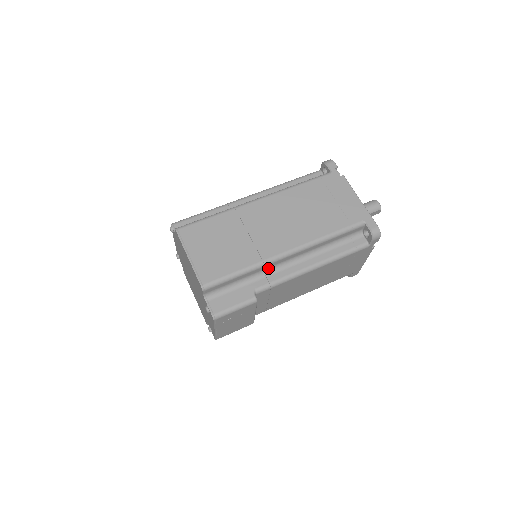
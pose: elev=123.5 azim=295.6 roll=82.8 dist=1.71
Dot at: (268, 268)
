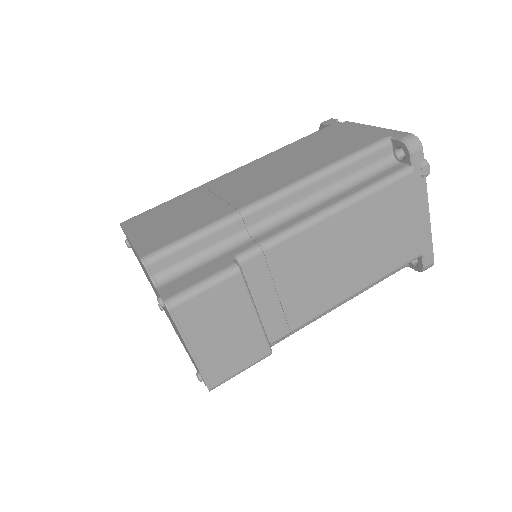
Dot at: (253, 226)
